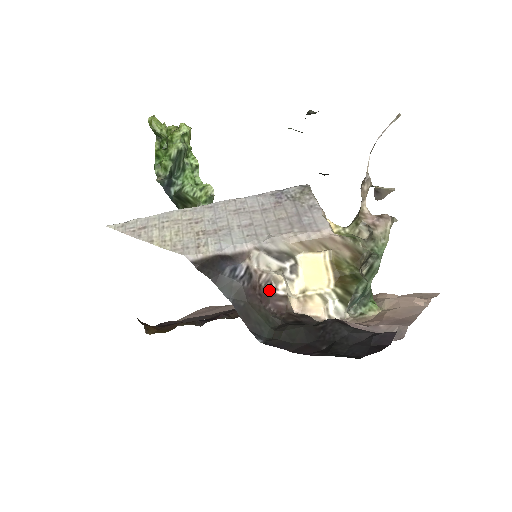
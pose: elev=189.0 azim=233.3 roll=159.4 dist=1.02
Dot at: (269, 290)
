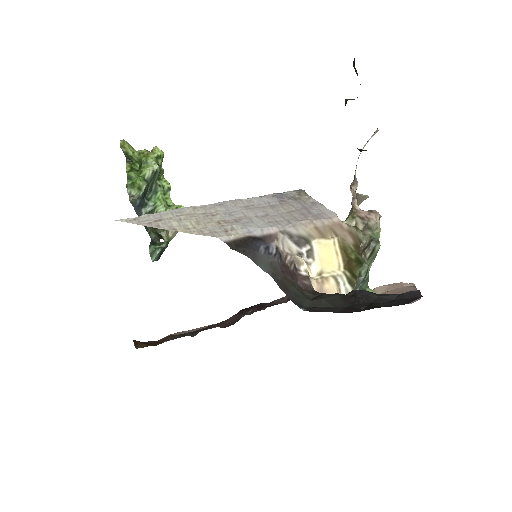
Dot at: (294, 270)
